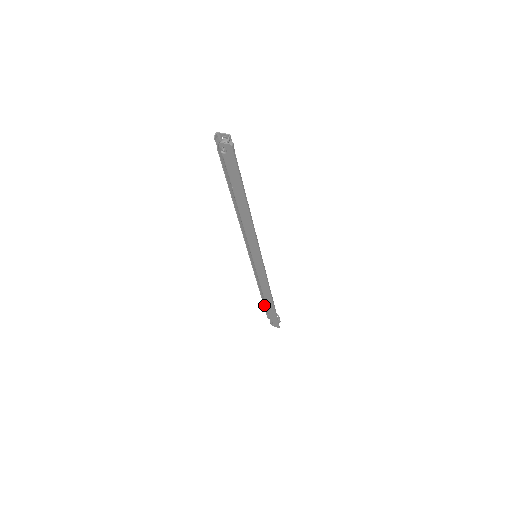
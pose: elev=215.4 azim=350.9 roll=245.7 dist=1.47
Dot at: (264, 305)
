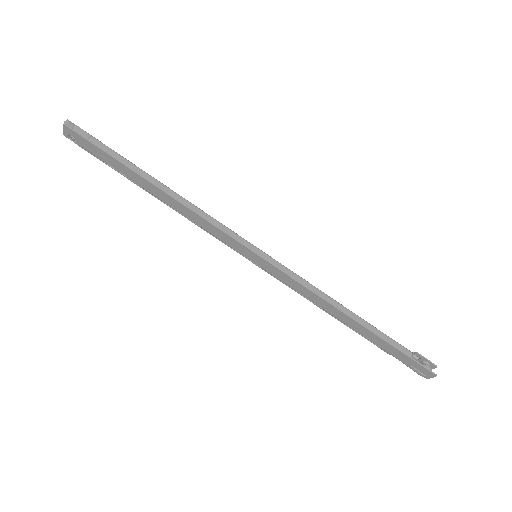
Dot at: (372, 342)
